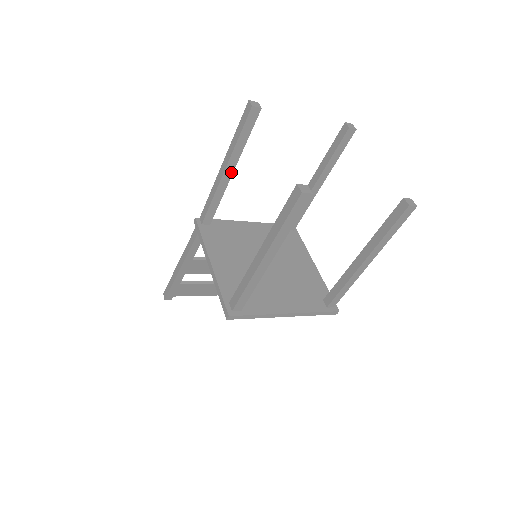
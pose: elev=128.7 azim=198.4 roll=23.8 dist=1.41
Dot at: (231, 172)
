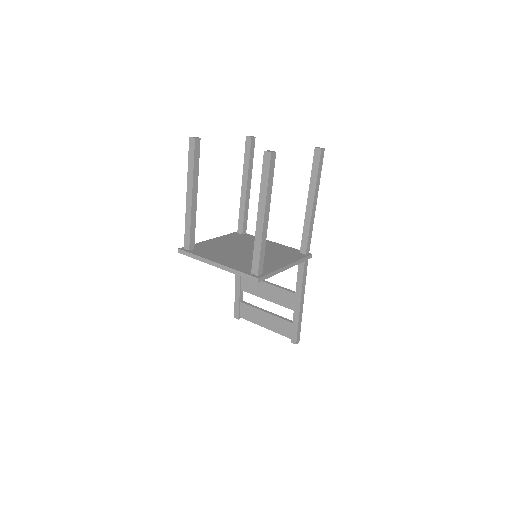
Dot at: (246, 187)
